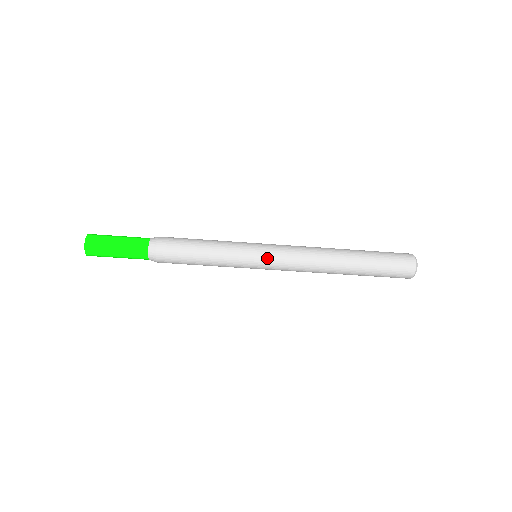
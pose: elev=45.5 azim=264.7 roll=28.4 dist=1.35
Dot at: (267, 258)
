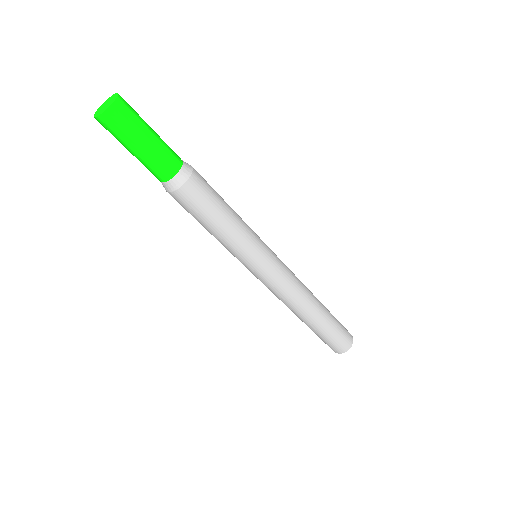
Dot at: (273, 264)
